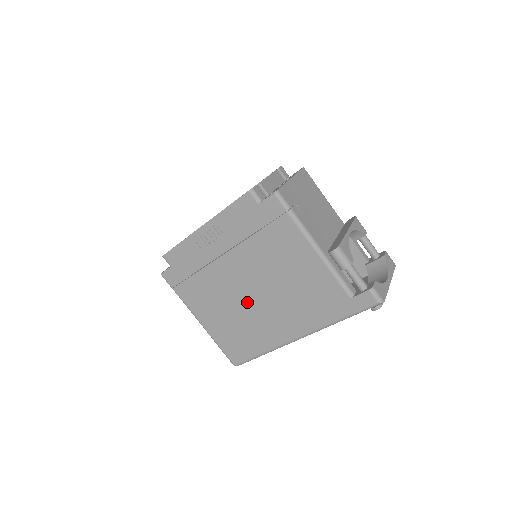
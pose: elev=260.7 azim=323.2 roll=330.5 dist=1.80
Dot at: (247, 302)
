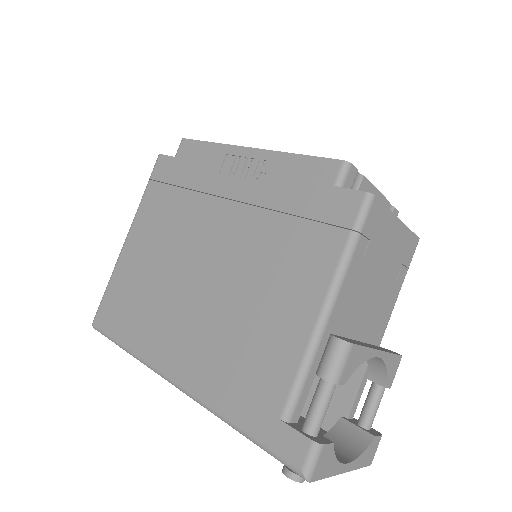
Dot at: (184, 277)
